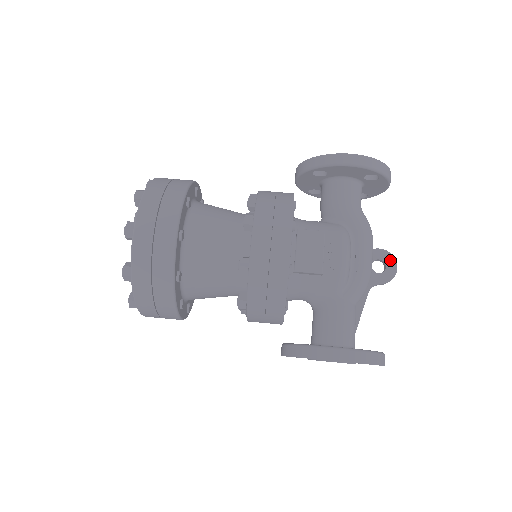
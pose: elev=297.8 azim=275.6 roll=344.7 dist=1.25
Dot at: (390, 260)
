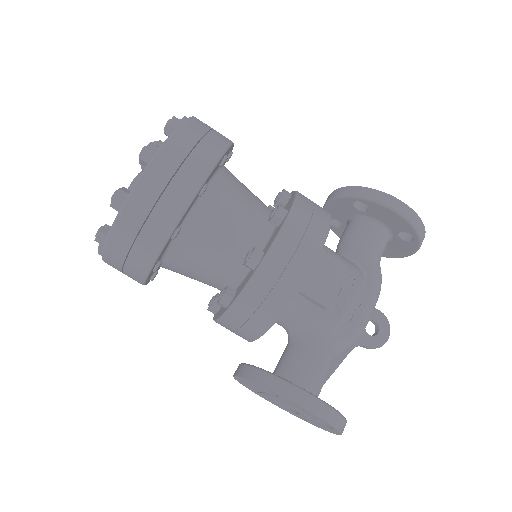
Dot at: (385, 327)
